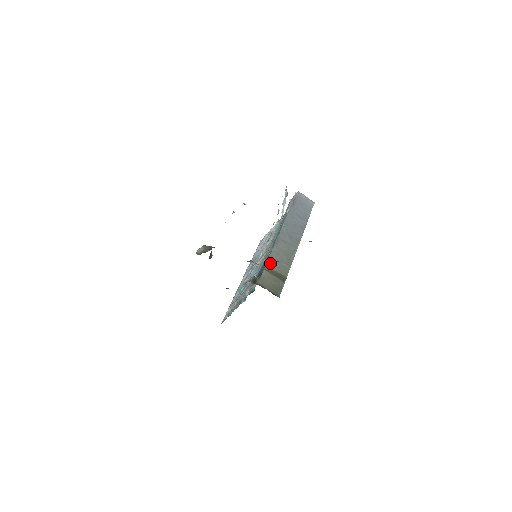
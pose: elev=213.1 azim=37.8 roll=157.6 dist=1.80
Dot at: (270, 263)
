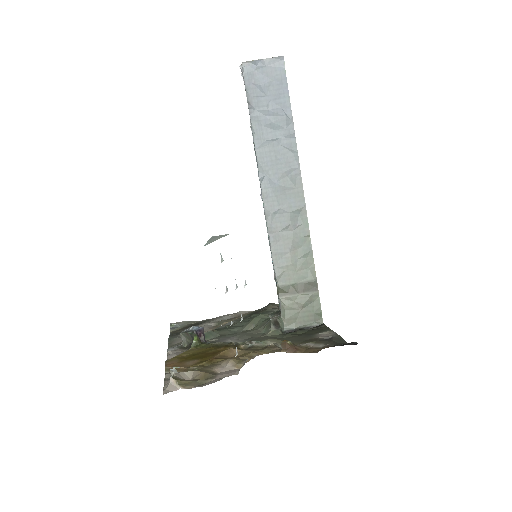
Dot at: (280, 277)
